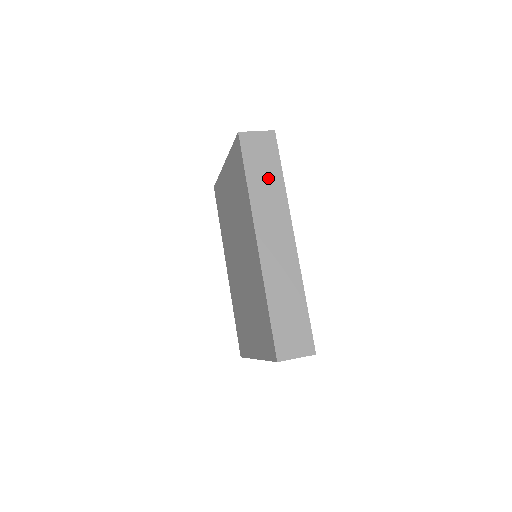
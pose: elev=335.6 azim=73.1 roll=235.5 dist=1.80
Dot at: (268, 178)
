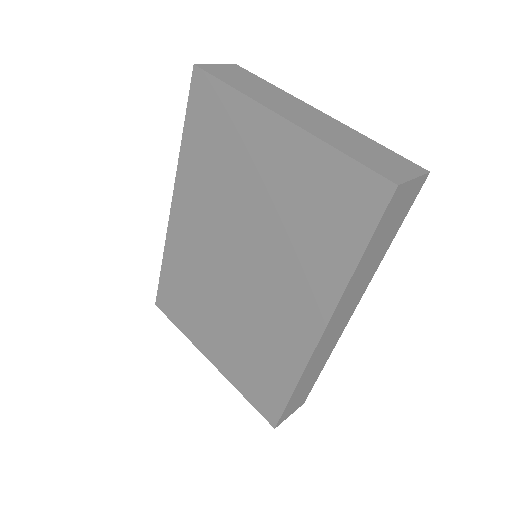
Dot at: (379, 250)
